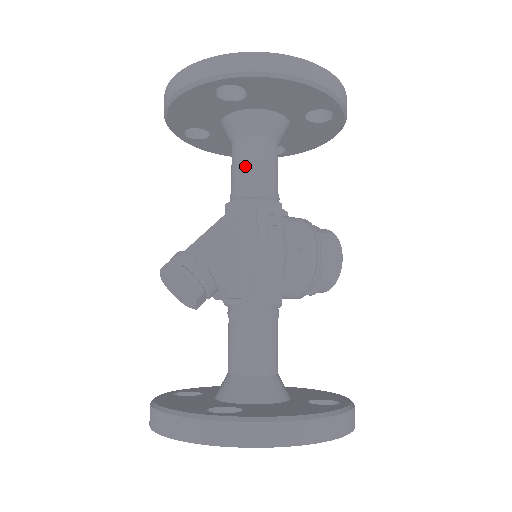
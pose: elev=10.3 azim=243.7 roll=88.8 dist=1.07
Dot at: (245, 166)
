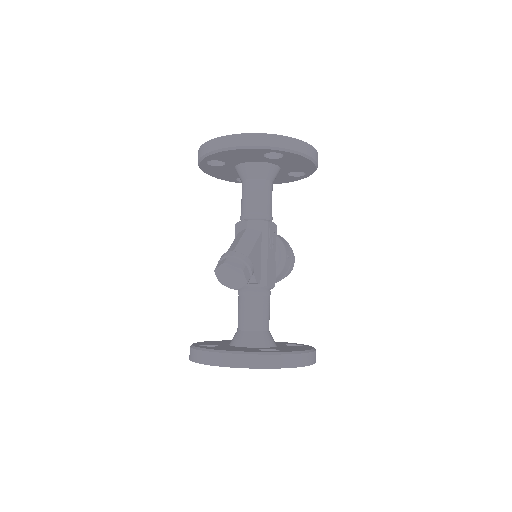
Dot at: (261, 198)
